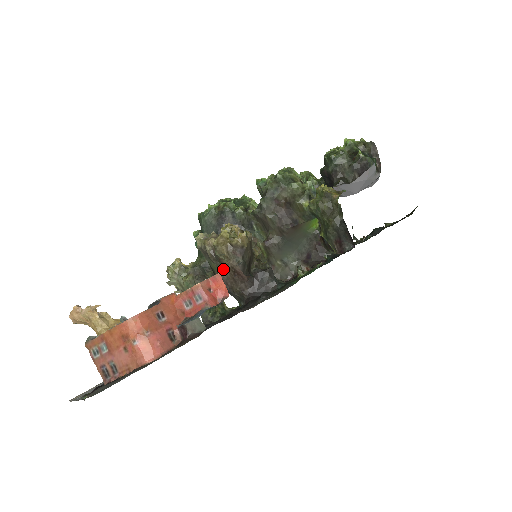
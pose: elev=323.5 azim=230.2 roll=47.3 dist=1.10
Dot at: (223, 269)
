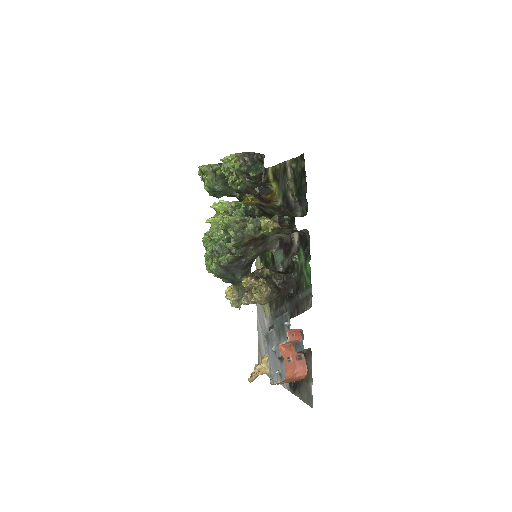
Dot at: (288, 325)
